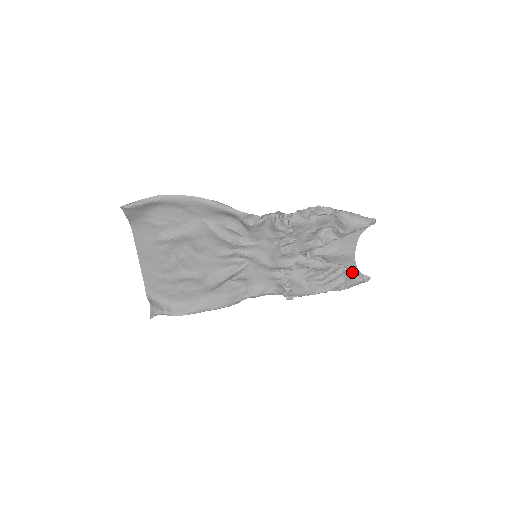
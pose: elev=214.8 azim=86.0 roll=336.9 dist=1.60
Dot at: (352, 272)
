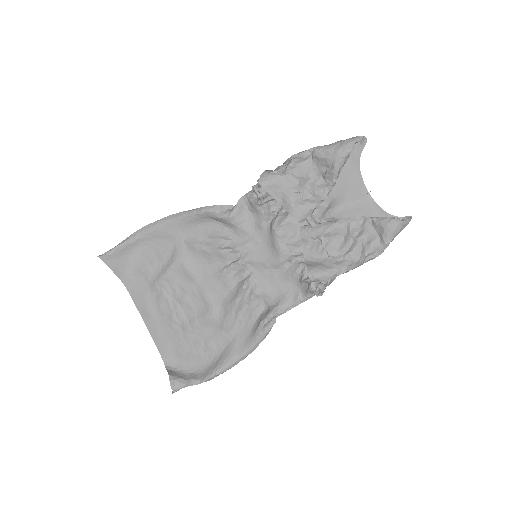
Dot at: (379, 218)
